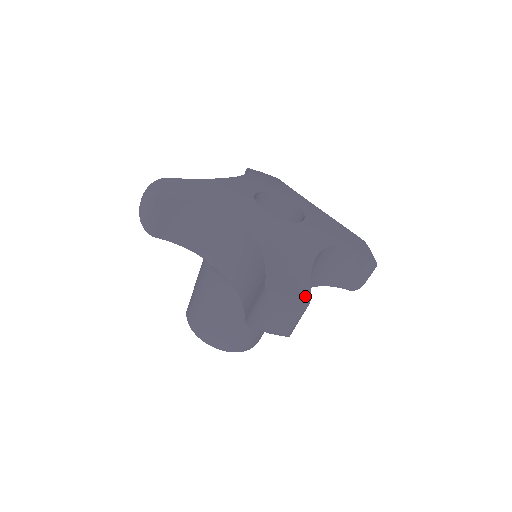
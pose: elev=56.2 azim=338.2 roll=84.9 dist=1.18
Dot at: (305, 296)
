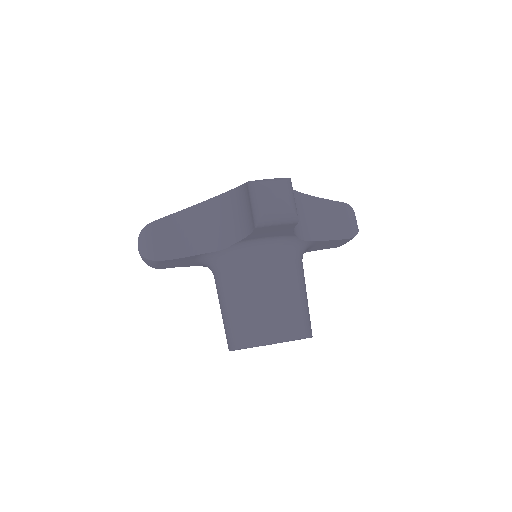
Dot at: occluded
